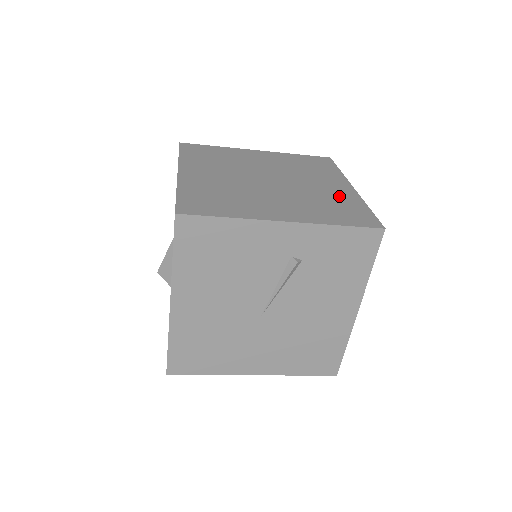
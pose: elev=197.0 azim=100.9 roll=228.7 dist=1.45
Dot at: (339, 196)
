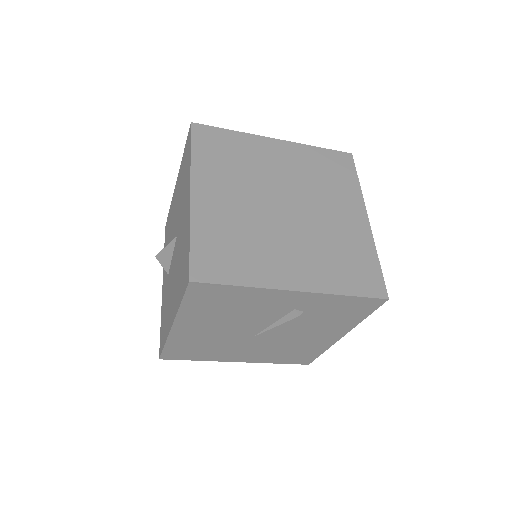
Dot at: (353, 238)
